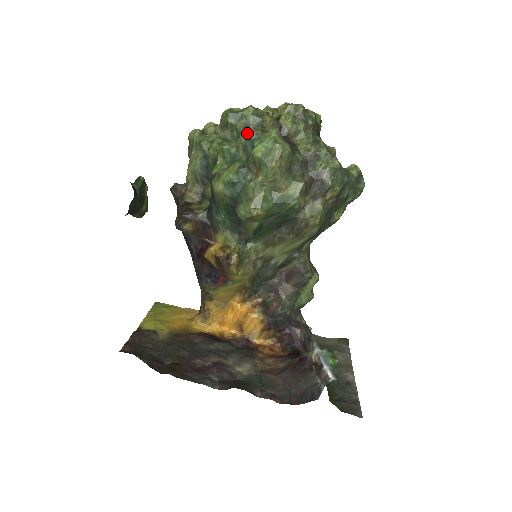
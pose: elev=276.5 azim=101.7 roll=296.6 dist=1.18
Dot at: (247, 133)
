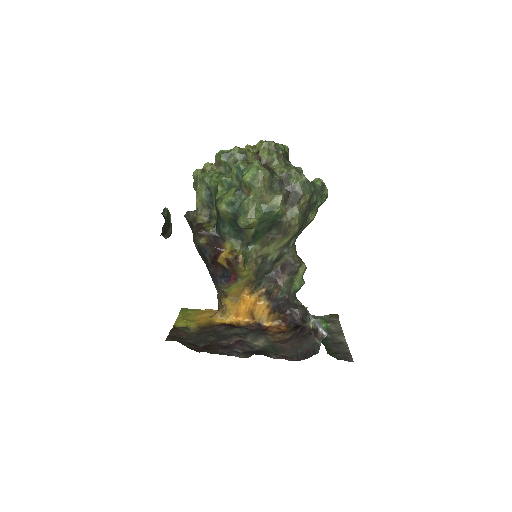
Dot at: (237, 166)
